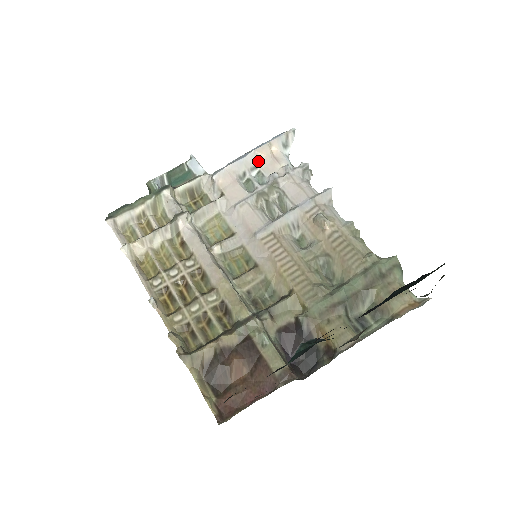
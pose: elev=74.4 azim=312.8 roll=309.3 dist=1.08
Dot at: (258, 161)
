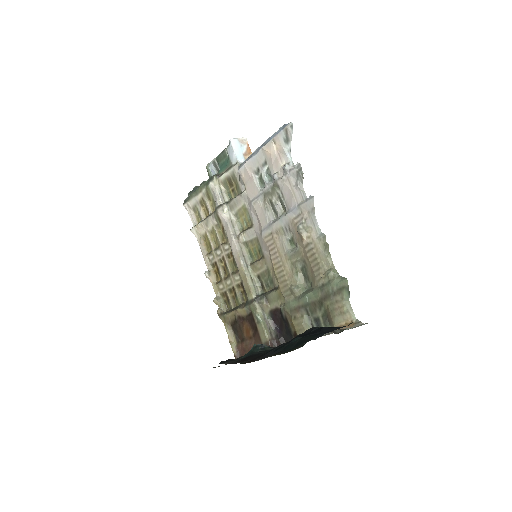
Dot at: (266, 158)
